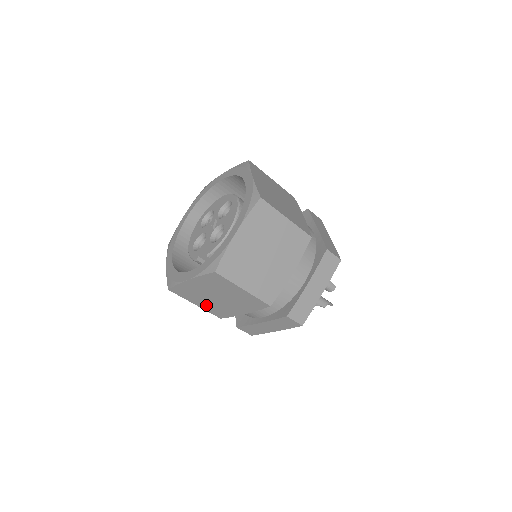
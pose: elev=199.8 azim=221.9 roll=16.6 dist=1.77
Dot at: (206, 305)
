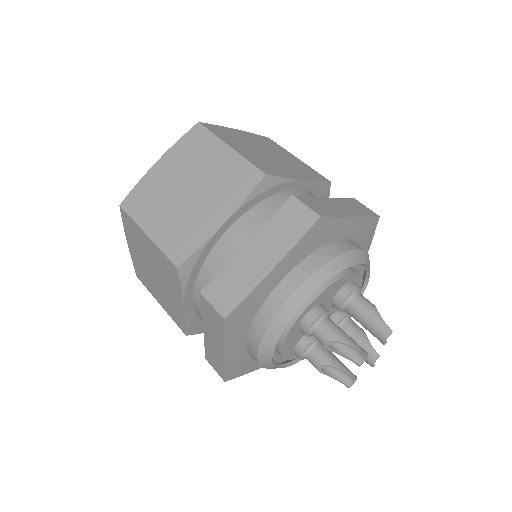
Dot at: (163, 301)
